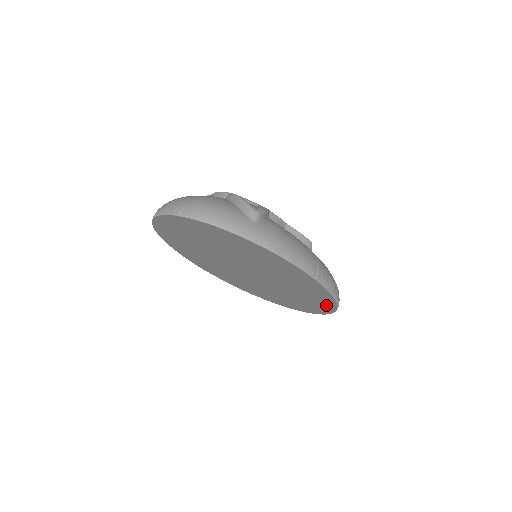
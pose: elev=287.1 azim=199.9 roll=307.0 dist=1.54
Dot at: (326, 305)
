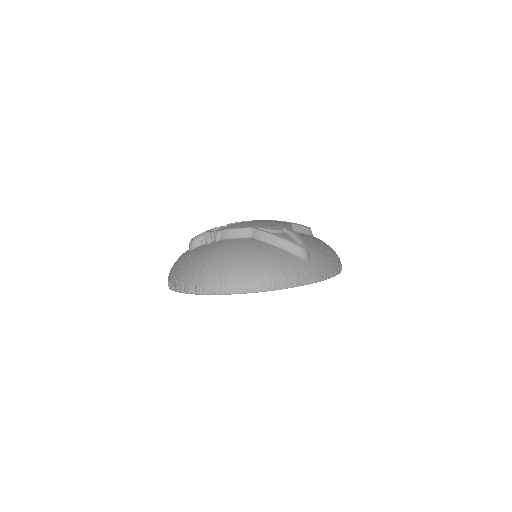
Dot at: occluded
